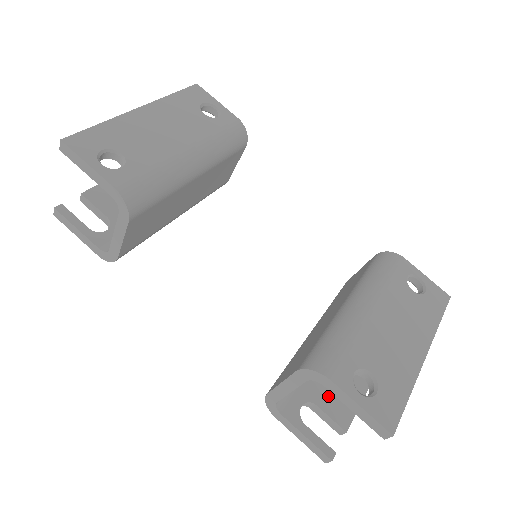
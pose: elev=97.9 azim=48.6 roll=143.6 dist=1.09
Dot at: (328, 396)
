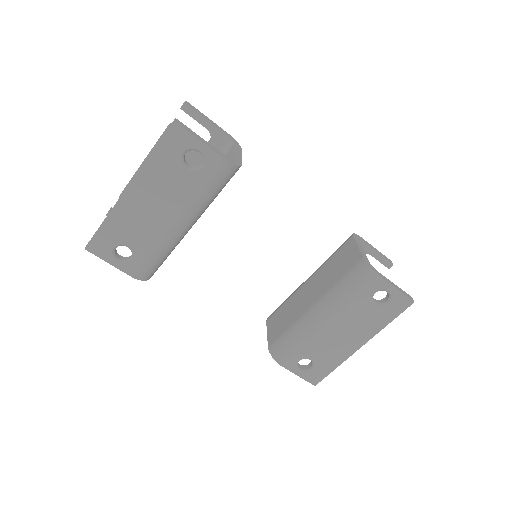
Dot at: occluded
